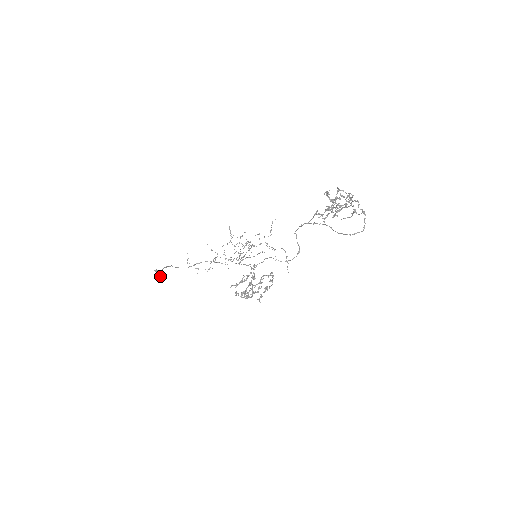
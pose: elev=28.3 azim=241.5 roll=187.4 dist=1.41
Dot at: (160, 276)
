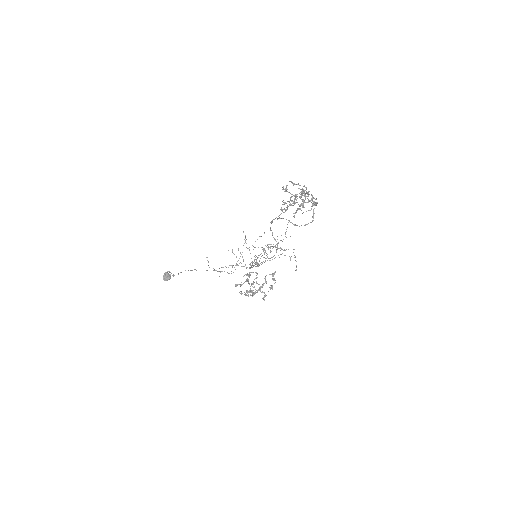
Dot at: (165, 276)
